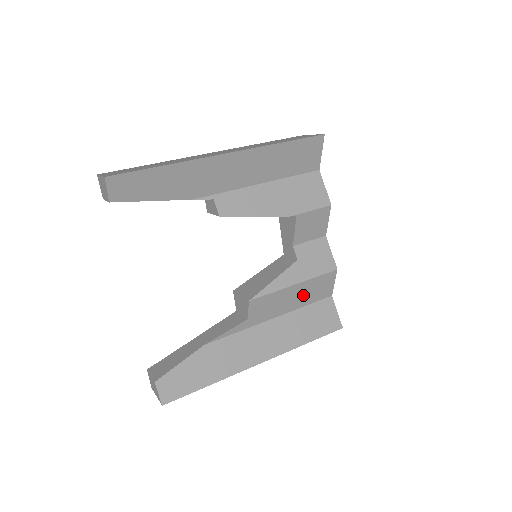
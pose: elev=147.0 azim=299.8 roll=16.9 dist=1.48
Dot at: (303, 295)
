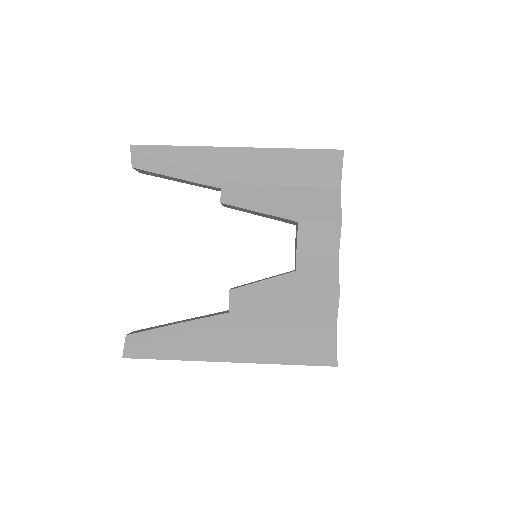
Dot at: (296, 311)
